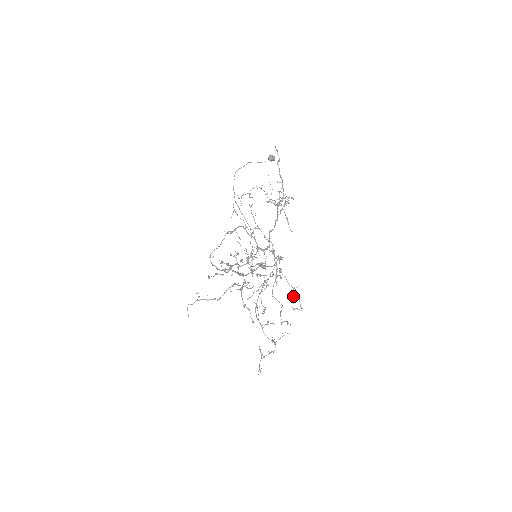
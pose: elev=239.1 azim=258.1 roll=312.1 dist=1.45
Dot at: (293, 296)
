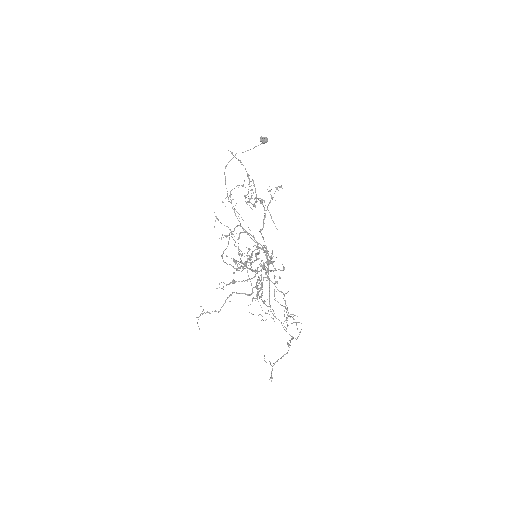
Dot at: occluded
